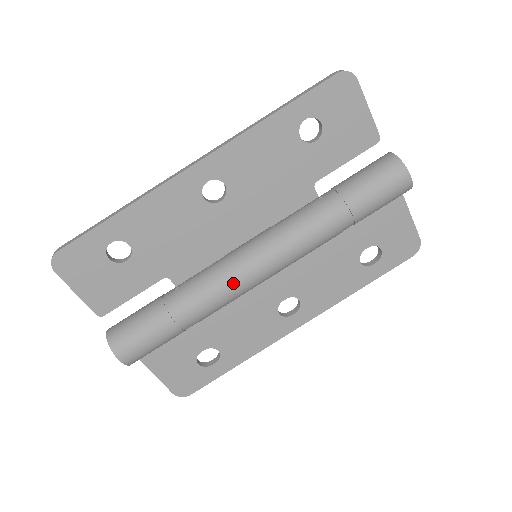
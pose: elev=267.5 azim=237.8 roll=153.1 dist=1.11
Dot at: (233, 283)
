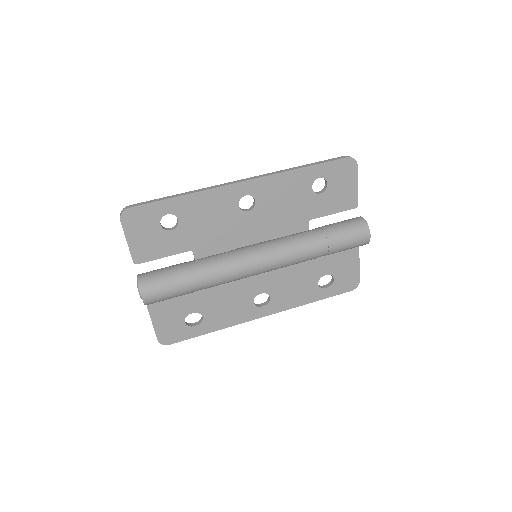
Dot at: (240, 268)
